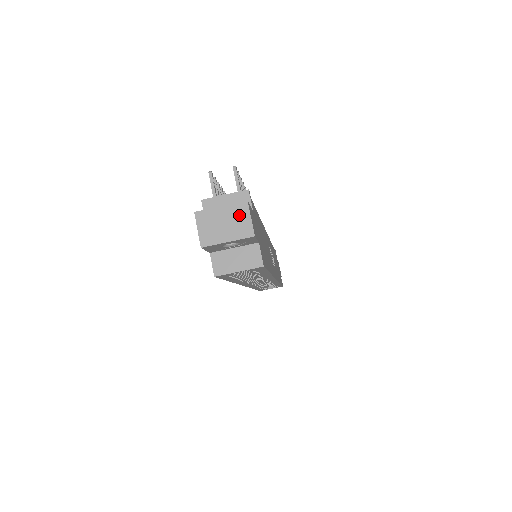
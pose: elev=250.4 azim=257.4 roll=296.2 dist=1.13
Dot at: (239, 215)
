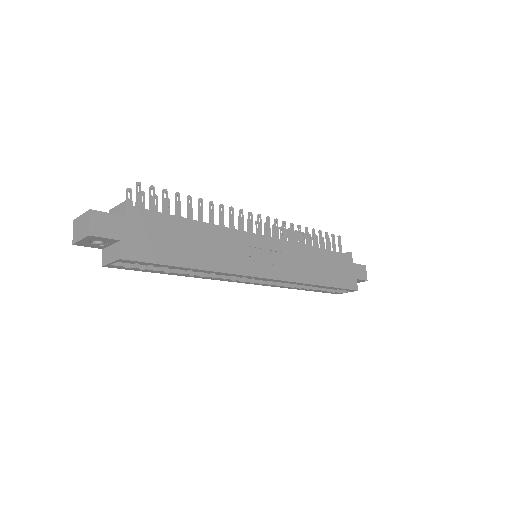
Dot at: (86, 220)
